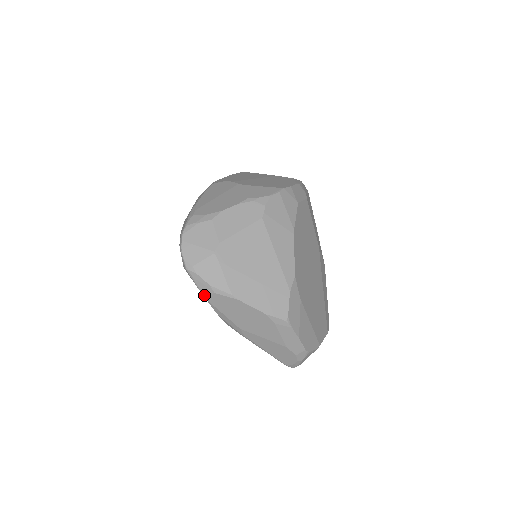
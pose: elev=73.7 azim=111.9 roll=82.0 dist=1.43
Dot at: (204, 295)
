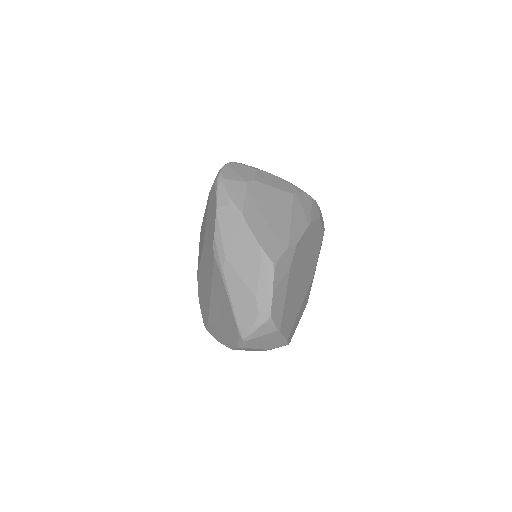
Dot at: (218, 205)
